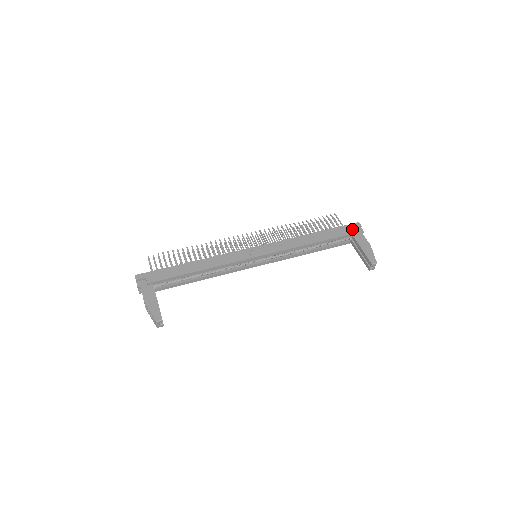
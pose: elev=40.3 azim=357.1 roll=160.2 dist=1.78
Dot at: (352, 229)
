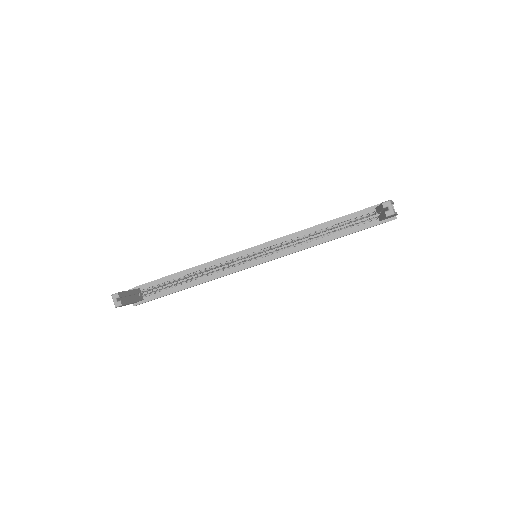
Dot at: occluded
